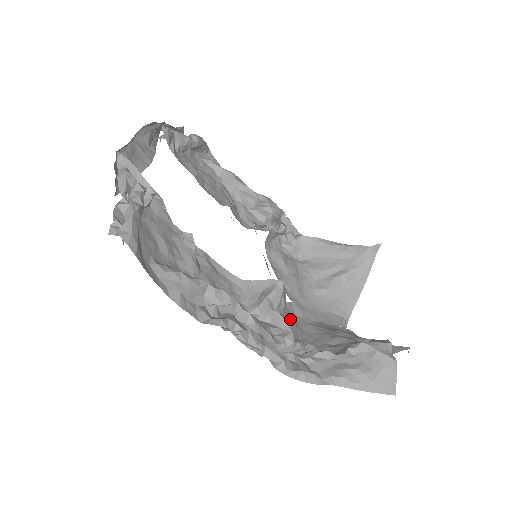
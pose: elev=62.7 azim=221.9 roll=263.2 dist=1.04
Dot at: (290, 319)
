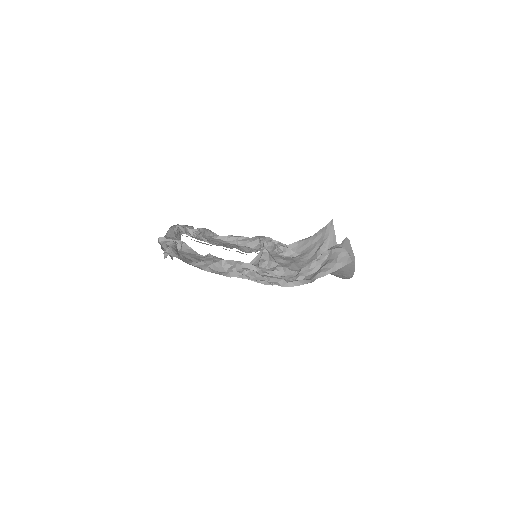
Dot at: occluded
